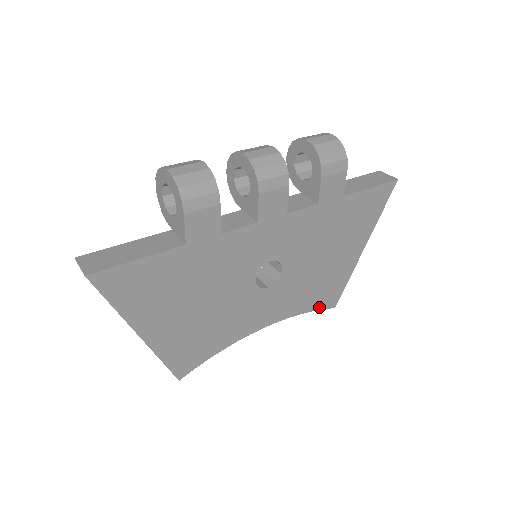
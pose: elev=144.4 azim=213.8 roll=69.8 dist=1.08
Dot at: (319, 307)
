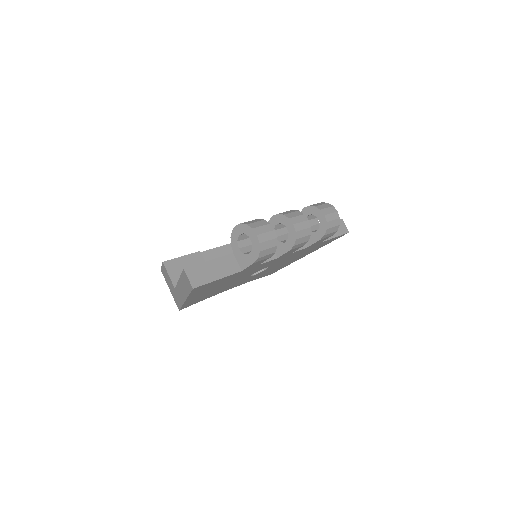
Dot at: (264, 276)
